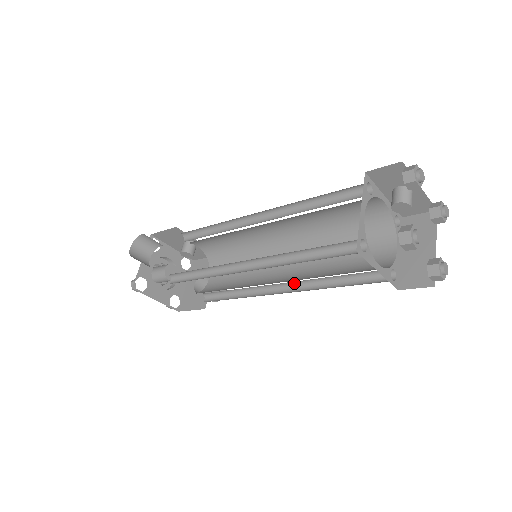
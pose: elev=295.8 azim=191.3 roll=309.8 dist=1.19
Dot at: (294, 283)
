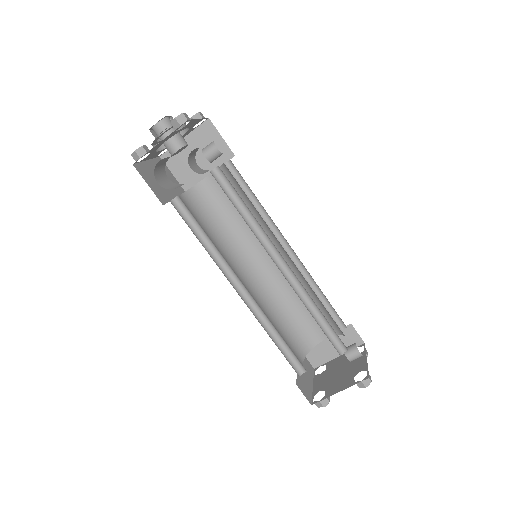
Dot at: (261, 280)
